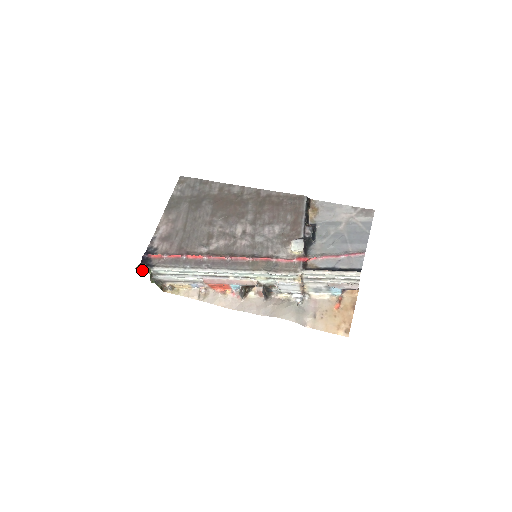
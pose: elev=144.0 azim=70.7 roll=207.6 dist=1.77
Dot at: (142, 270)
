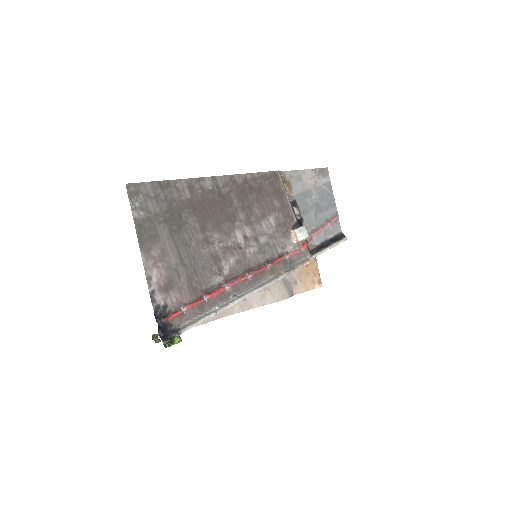
Dot at: (174, 344)
